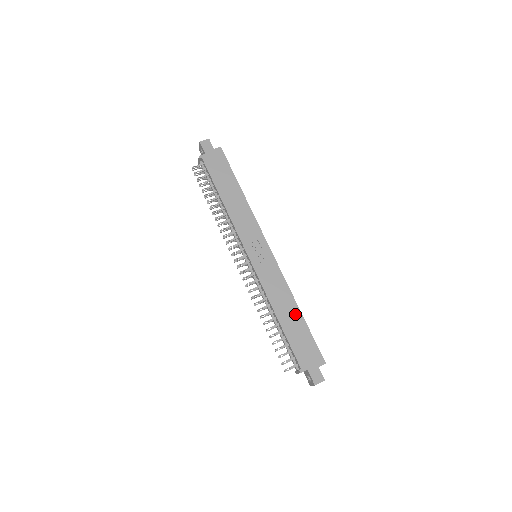
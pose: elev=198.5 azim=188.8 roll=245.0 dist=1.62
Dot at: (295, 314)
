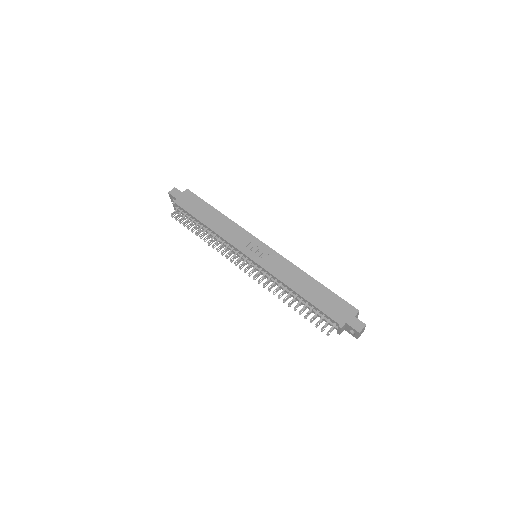
Dot at: (312, 284)
